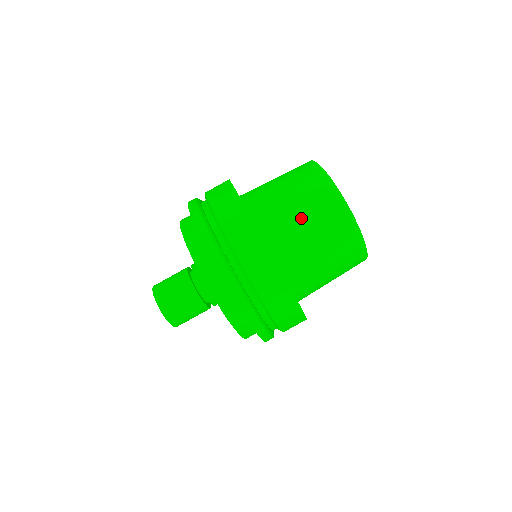
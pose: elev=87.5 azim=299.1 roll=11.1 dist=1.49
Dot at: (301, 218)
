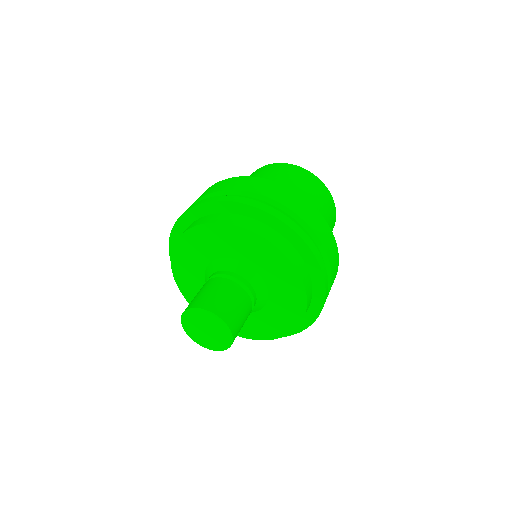
Dot at: (311, 199)
